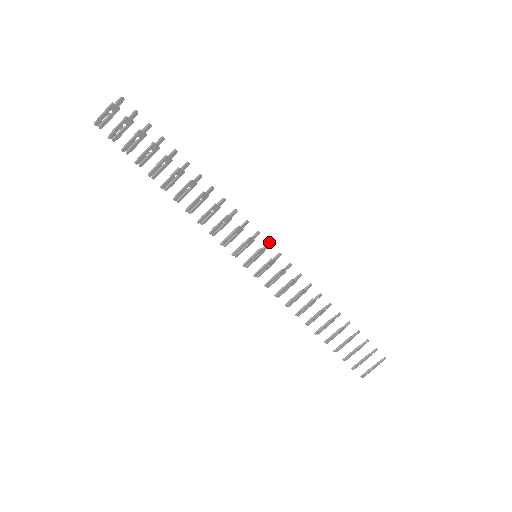
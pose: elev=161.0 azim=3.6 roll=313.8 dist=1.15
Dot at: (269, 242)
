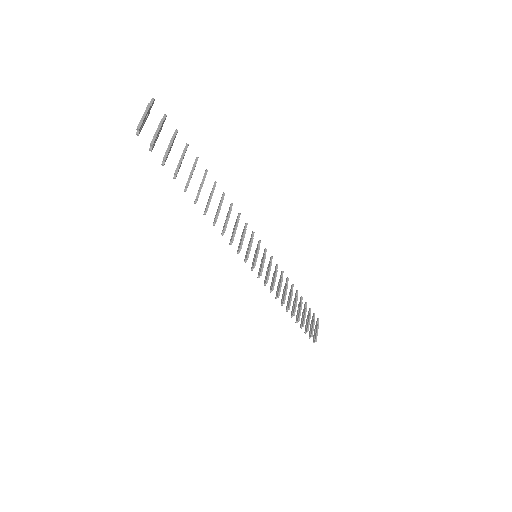
Dot at: (259, 240)
